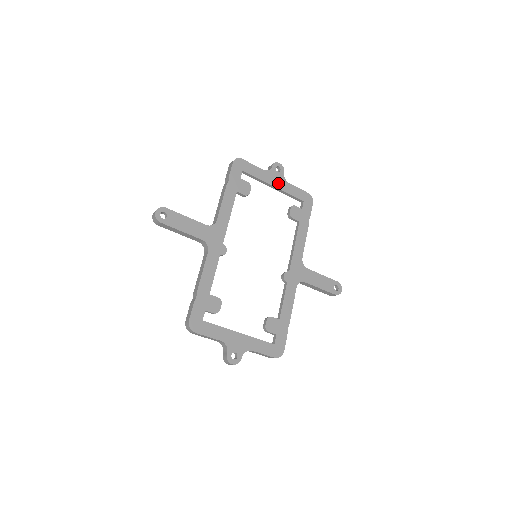
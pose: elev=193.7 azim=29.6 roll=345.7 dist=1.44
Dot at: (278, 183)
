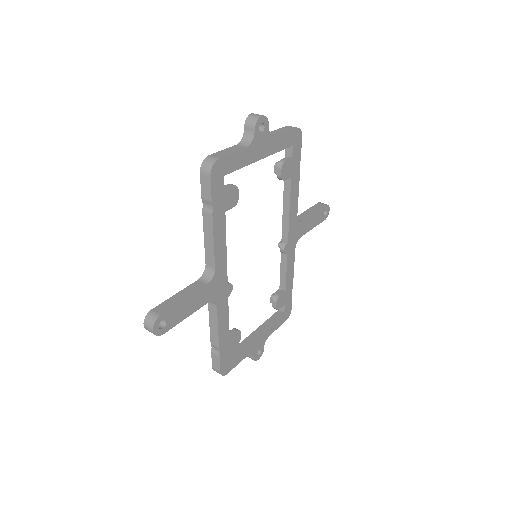
Dot at: (265, 149)
